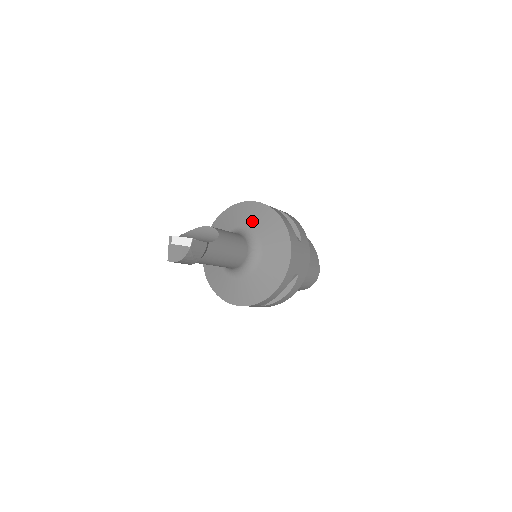
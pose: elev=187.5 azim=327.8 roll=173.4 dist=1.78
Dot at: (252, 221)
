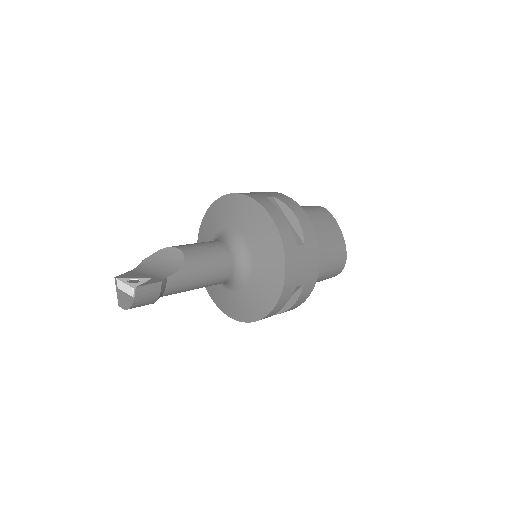
Dot at: (240, 222)
